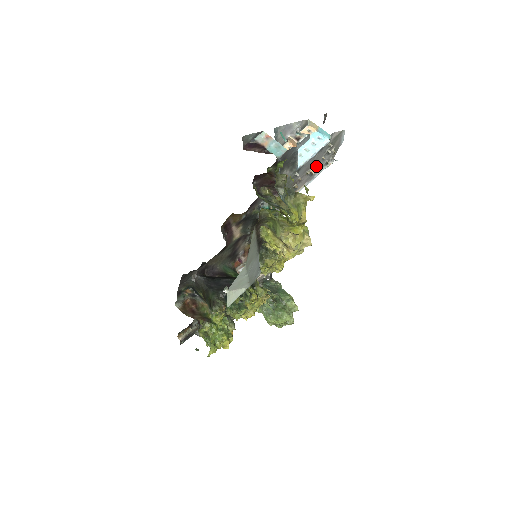
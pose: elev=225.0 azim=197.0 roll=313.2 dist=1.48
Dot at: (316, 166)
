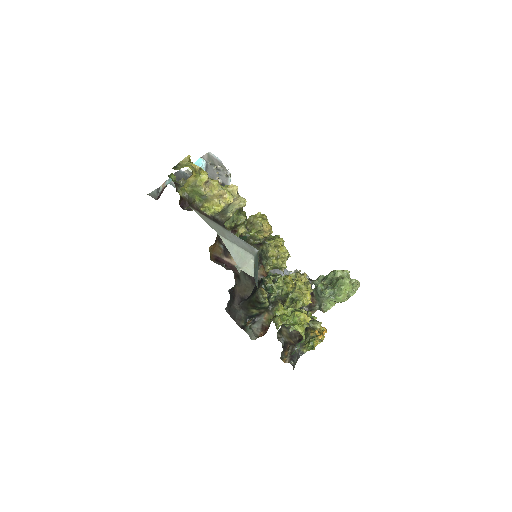
Dot at: occluded
